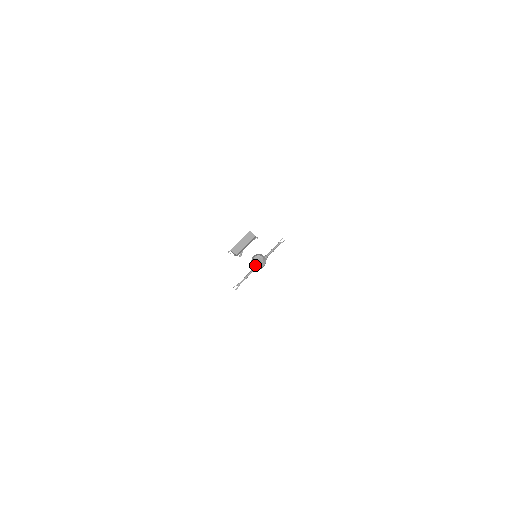
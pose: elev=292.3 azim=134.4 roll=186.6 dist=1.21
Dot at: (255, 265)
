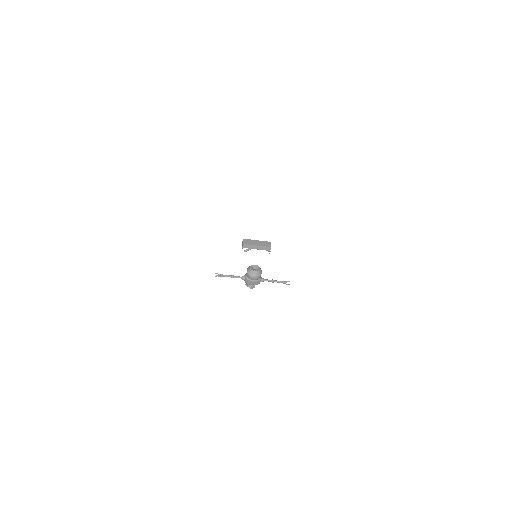
Dot at: (249, 269)
